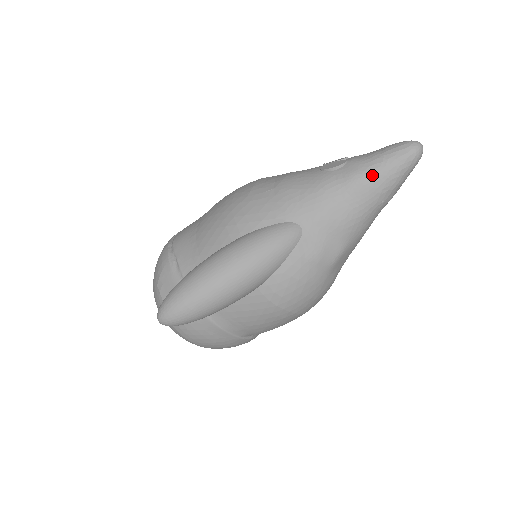
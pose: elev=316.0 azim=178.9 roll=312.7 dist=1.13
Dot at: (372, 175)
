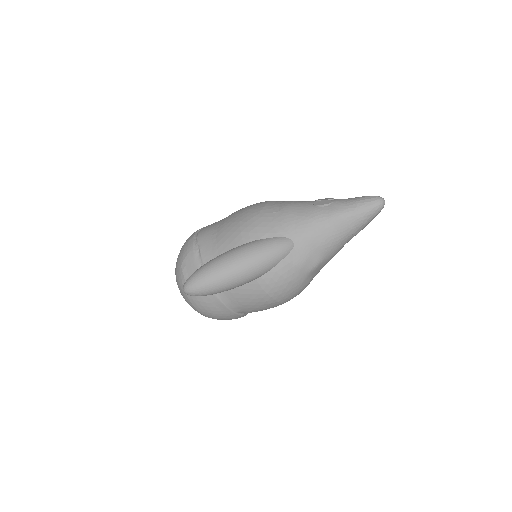
Dot at: (348, 215)
